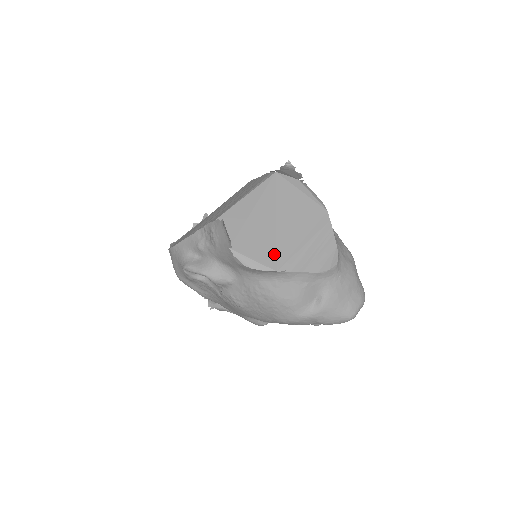
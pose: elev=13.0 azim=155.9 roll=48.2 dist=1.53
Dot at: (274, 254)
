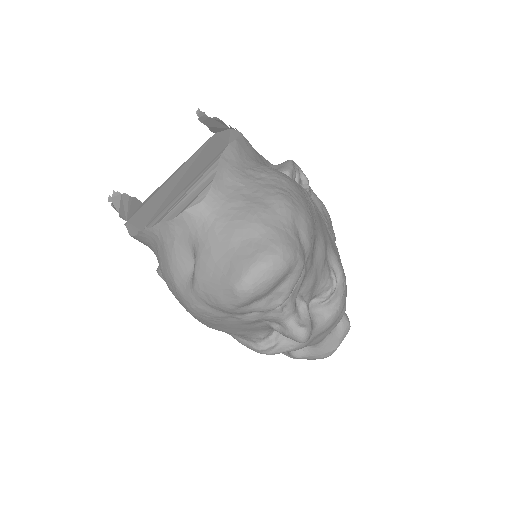
Dot at: (153, 214)
